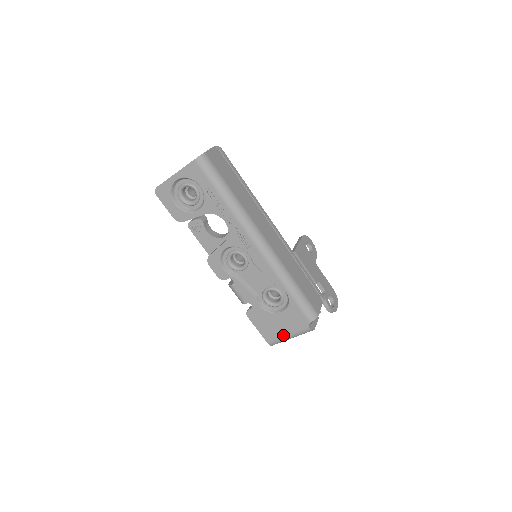
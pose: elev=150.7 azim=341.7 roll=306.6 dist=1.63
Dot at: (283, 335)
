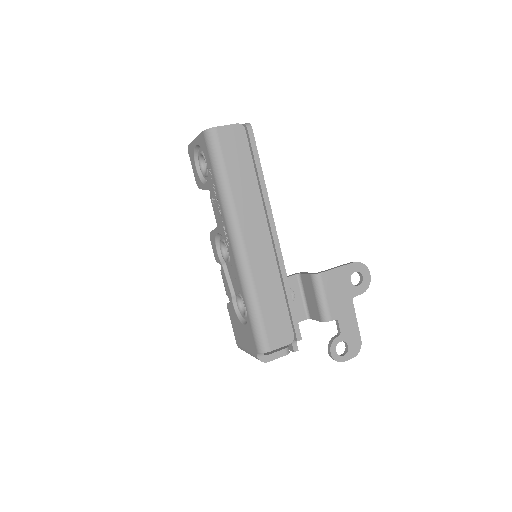
Dot at: (244, 347)
